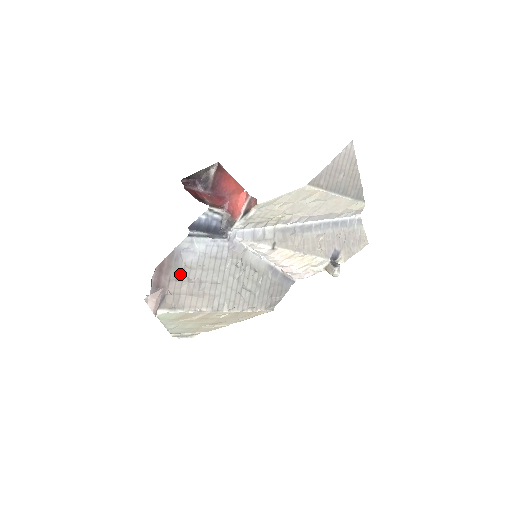
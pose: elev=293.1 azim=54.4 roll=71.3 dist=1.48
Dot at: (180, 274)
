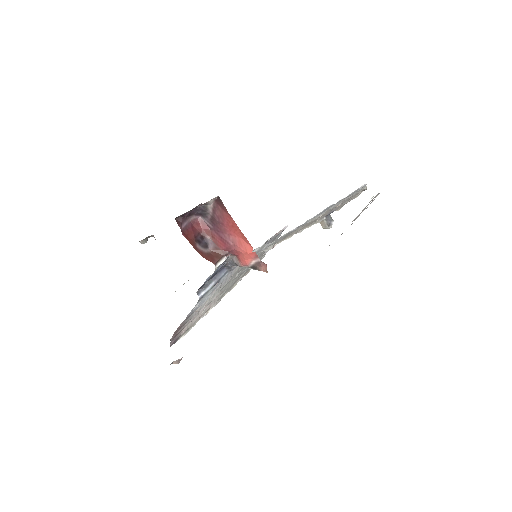
Dot at: (192, 318)
